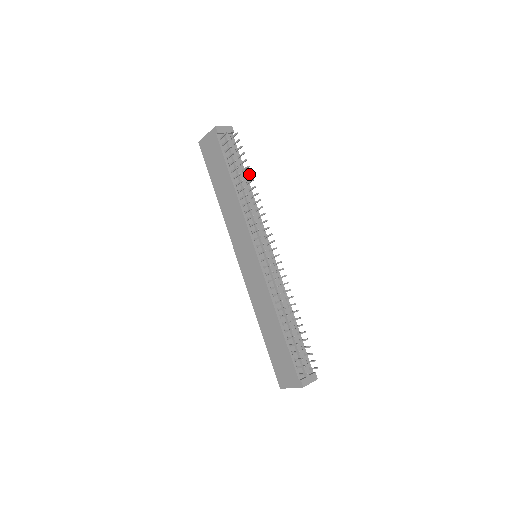
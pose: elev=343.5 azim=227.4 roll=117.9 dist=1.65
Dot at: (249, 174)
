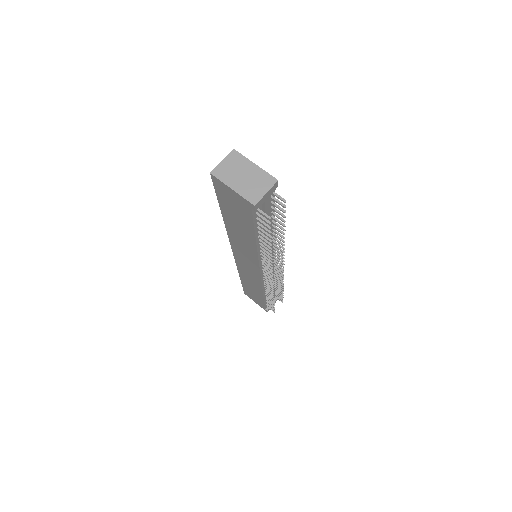
Dot at: (281, 229)
